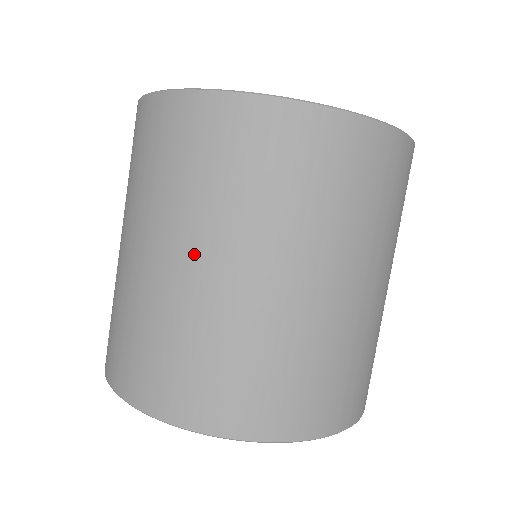
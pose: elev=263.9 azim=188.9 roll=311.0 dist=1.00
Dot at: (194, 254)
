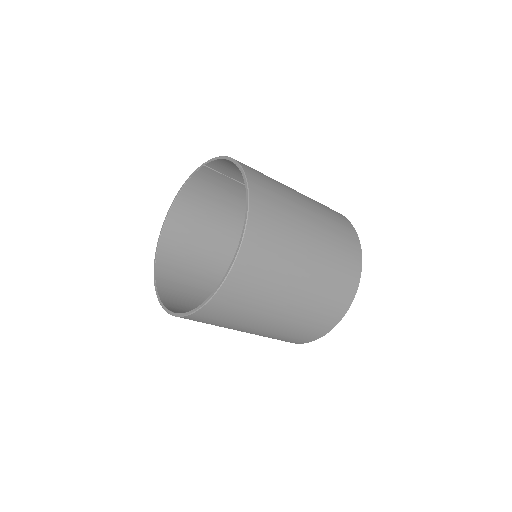
Dot at: (266, 322)
